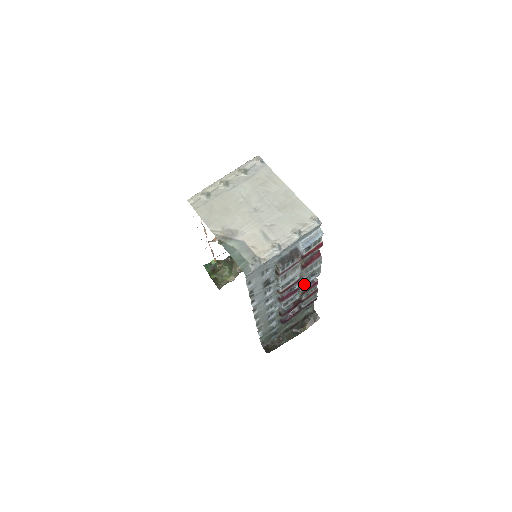
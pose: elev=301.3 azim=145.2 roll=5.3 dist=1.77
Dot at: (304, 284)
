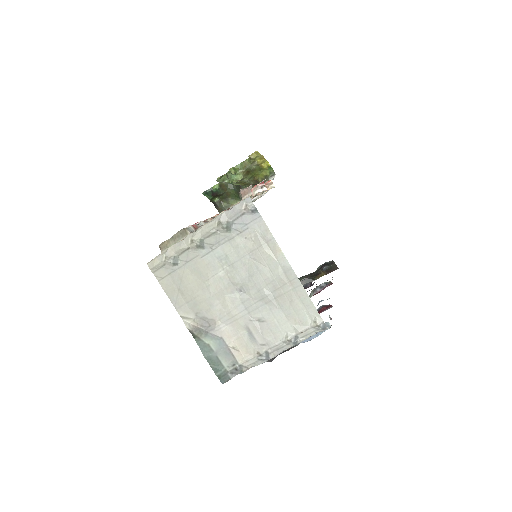
Dot at: occluded
